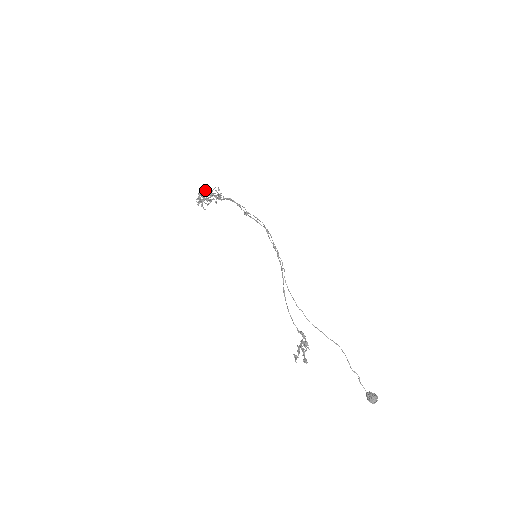
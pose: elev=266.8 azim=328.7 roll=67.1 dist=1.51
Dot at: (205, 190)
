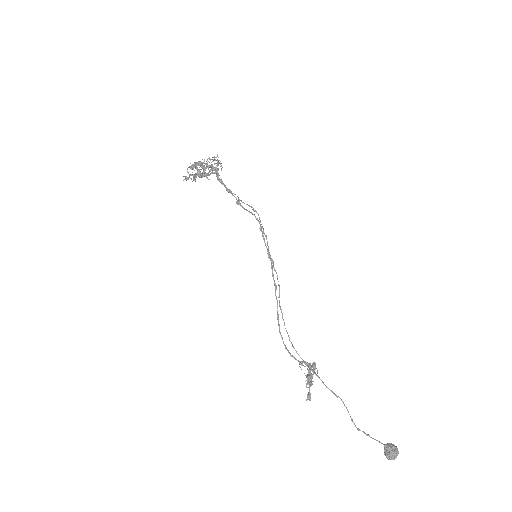
Dot at: occluded
